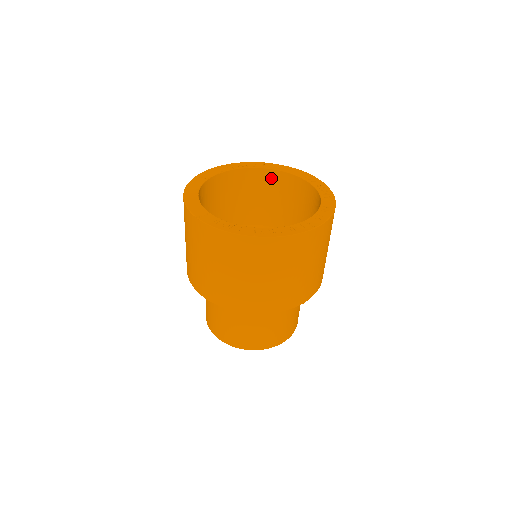
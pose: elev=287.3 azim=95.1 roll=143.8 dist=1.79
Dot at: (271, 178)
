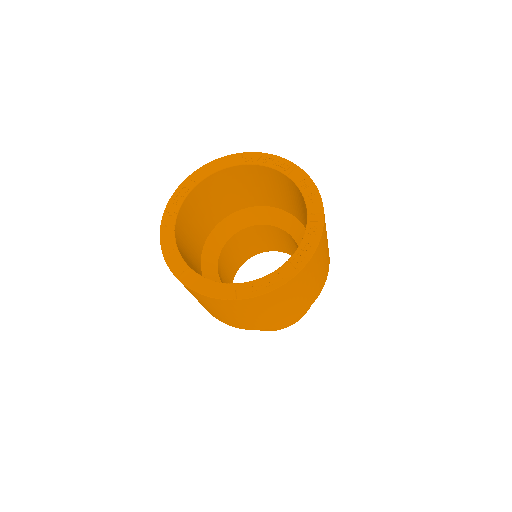
Dot at: (208, 185)
